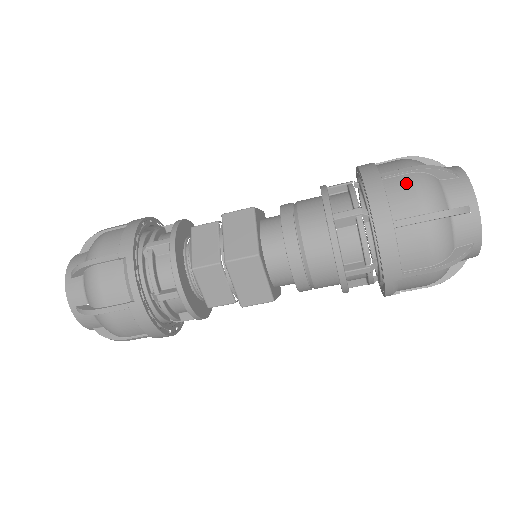
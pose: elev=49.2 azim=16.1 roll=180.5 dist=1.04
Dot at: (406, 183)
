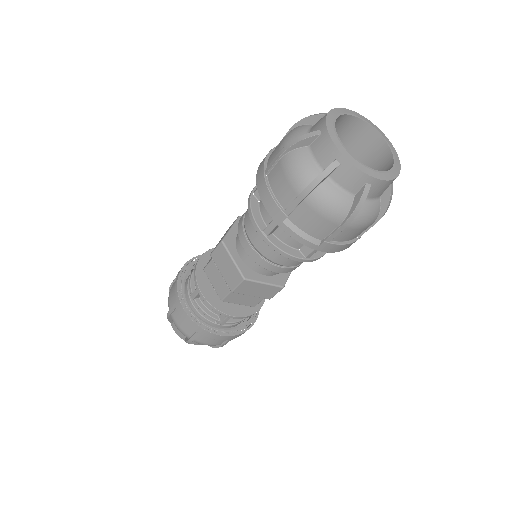
Dot at: occluded
